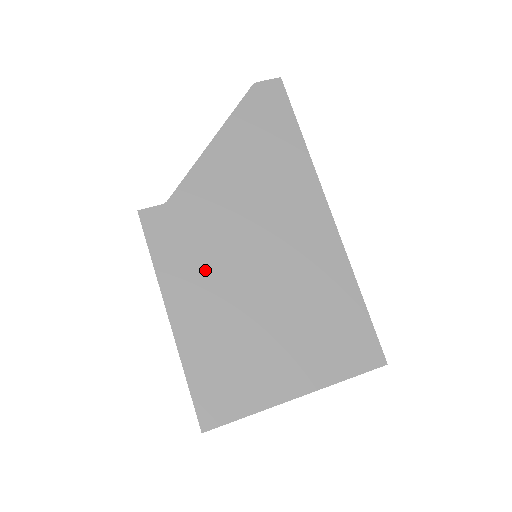
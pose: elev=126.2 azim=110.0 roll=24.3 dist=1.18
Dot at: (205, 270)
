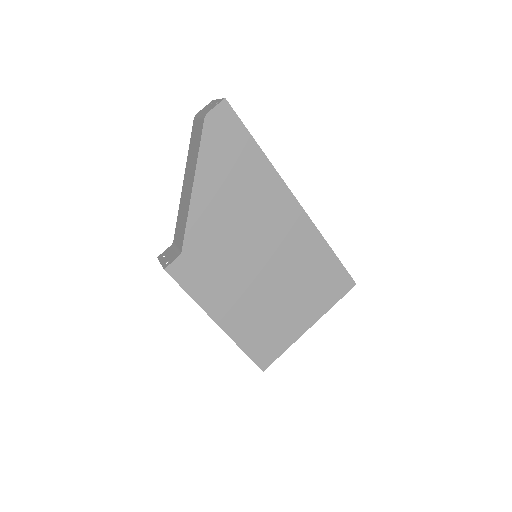
Dot at: (228, 285)
